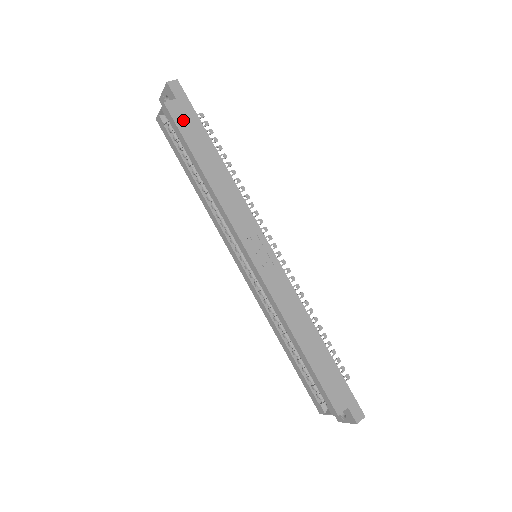
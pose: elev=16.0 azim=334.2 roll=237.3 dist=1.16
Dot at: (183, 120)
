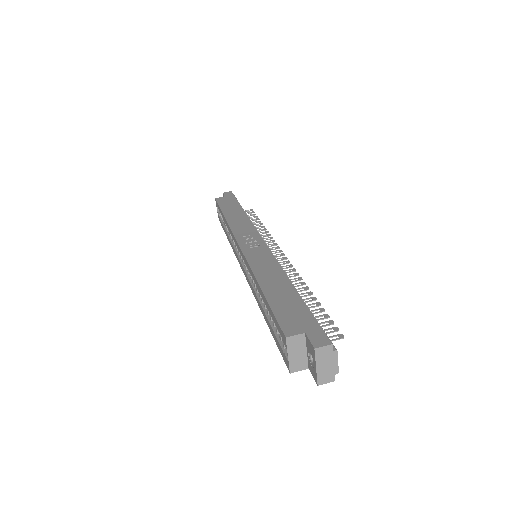
Dot at: (224, 202)
